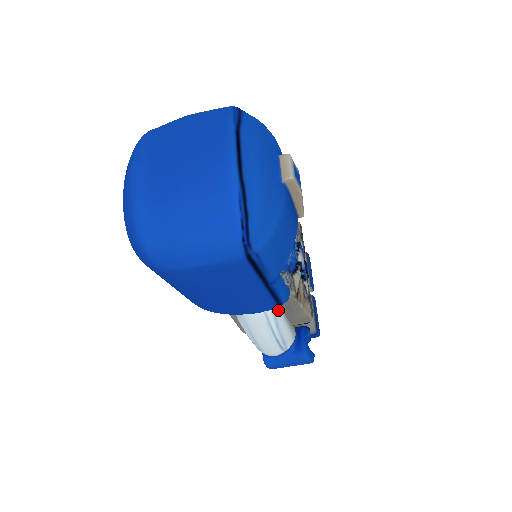
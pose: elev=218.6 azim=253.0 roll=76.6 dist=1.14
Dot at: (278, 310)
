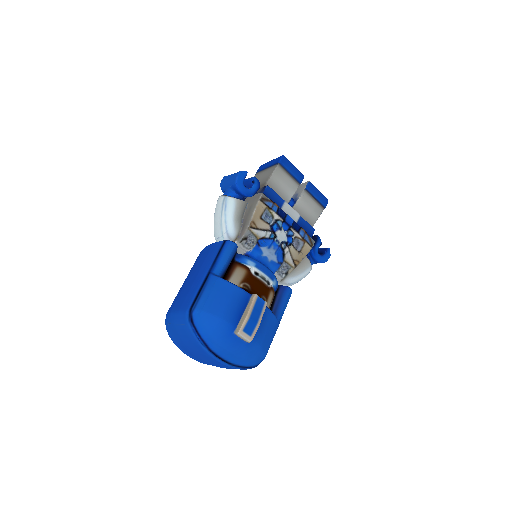
Dot at: (291, 281)
